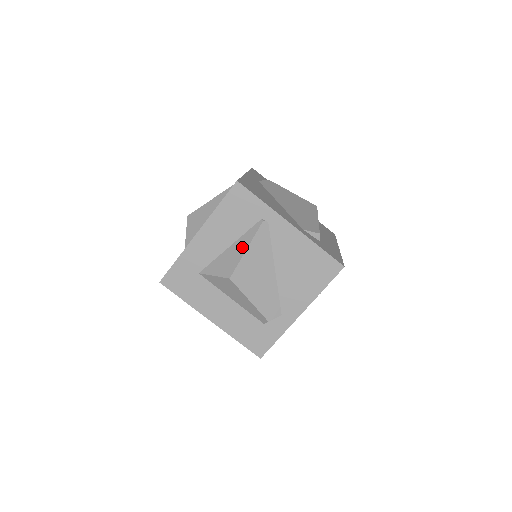
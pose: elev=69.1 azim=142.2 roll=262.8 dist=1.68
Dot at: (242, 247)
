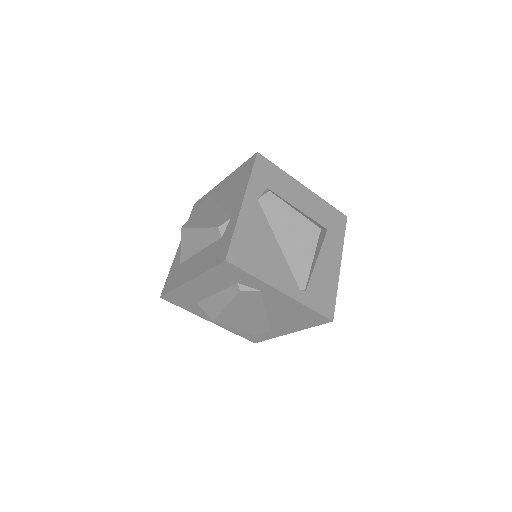
Dot at: occluded
